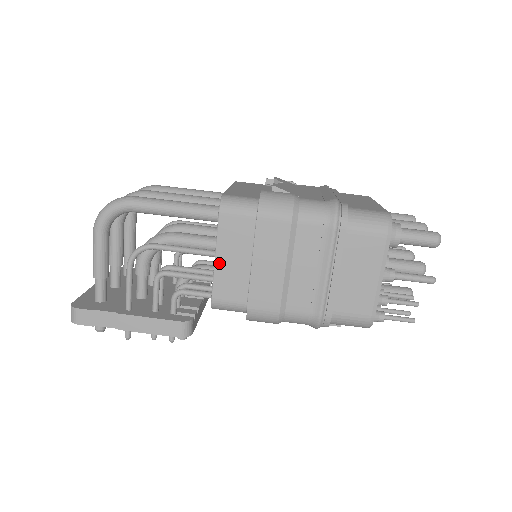
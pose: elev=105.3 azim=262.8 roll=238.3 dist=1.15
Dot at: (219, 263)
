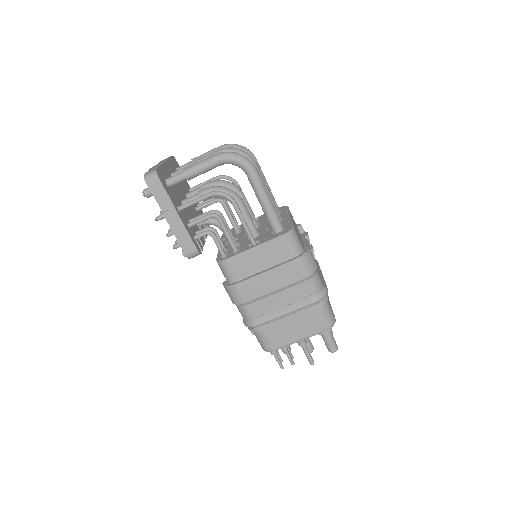
Dot at: (252, 251)
